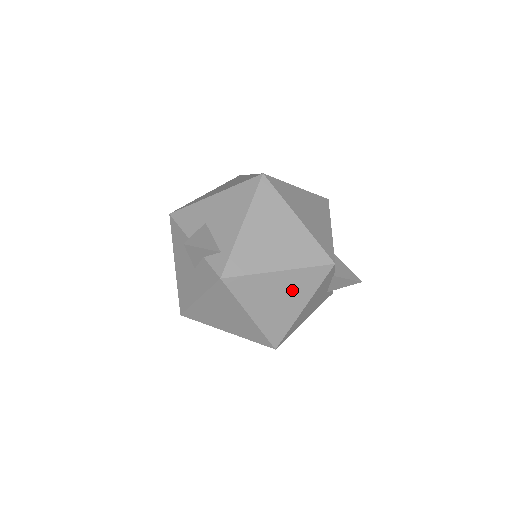
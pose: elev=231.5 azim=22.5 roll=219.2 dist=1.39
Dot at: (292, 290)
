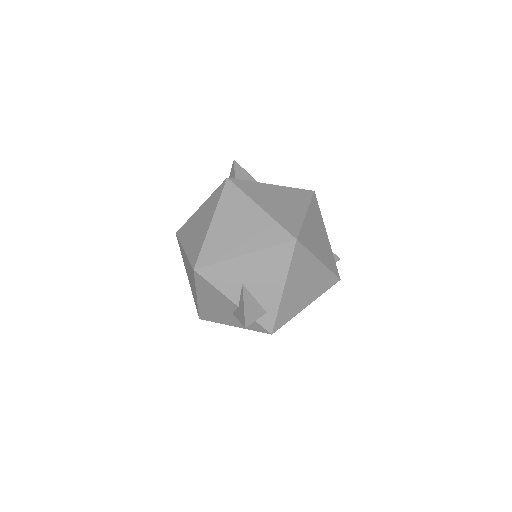
Dot at: occluded
